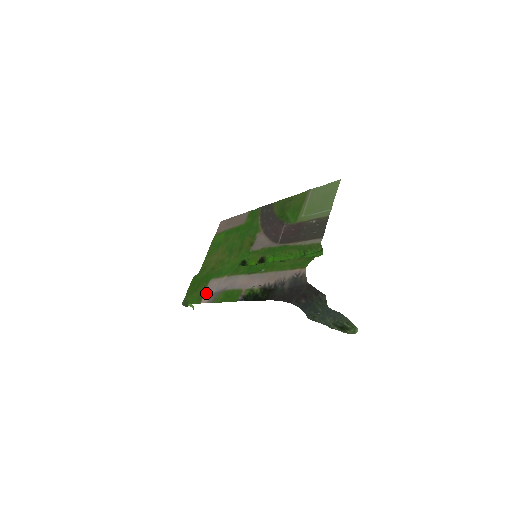
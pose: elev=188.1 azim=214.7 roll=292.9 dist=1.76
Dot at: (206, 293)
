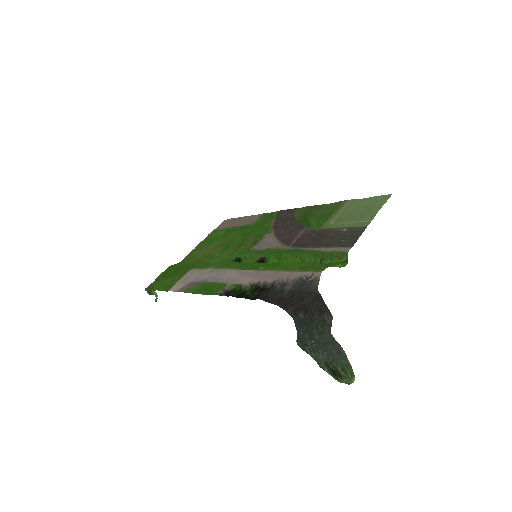
Dot at: (180, 281)
